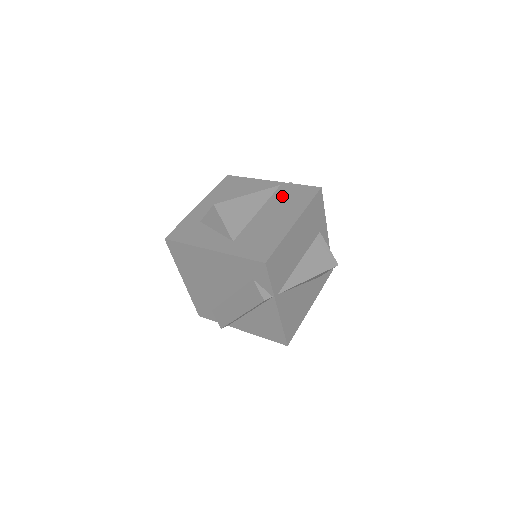
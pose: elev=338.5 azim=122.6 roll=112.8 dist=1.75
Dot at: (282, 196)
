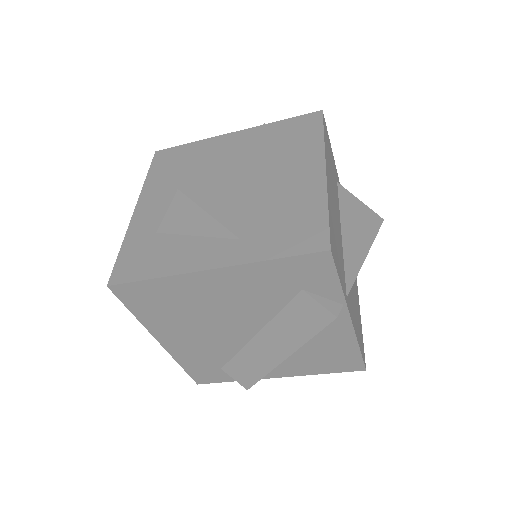
Dot at: (270, 144)
